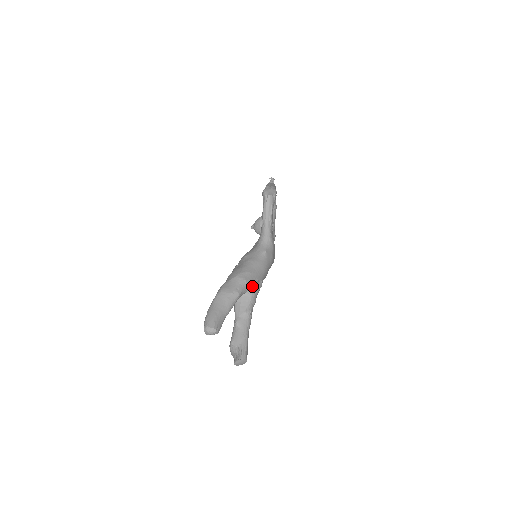
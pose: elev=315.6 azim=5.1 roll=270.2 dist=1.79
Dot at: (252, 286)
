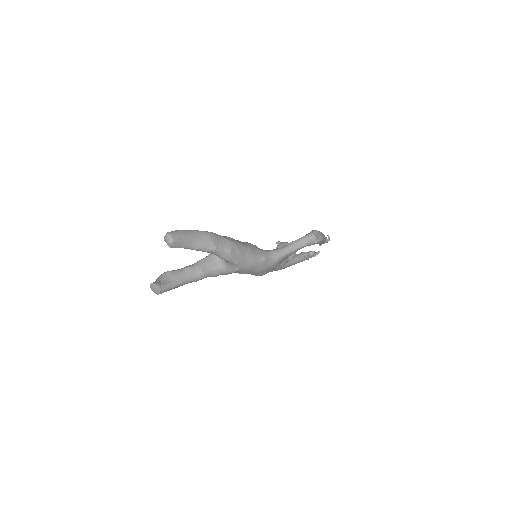
Dot at: (229, 261)
